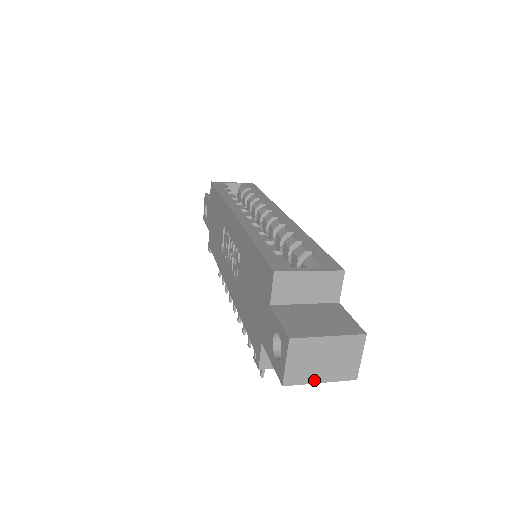
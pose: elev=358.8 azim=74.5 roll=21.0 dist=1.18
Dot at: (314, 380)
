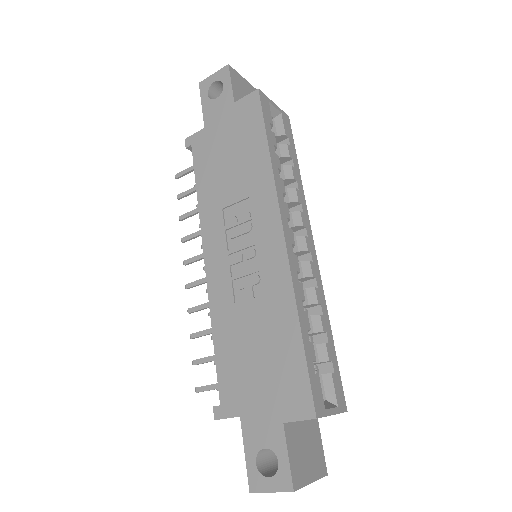
Dot at: occluded
